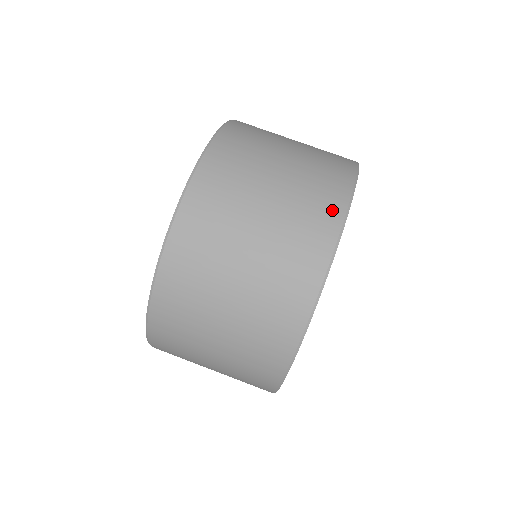
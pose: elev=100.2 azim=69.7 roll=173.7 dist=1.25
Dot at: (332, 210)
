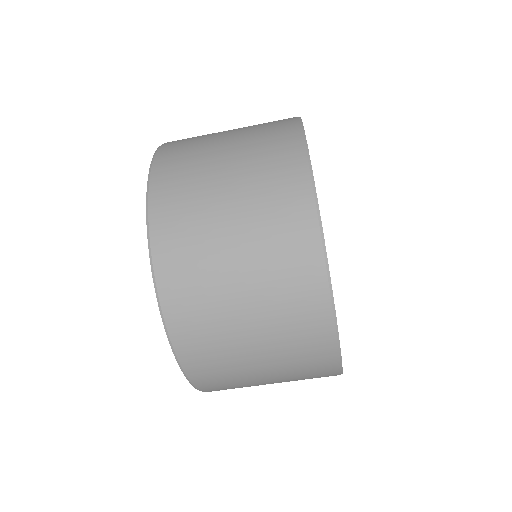
Dot at: (293, 164)
